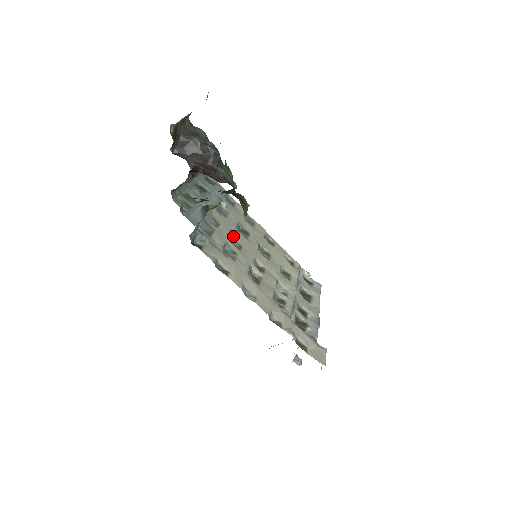
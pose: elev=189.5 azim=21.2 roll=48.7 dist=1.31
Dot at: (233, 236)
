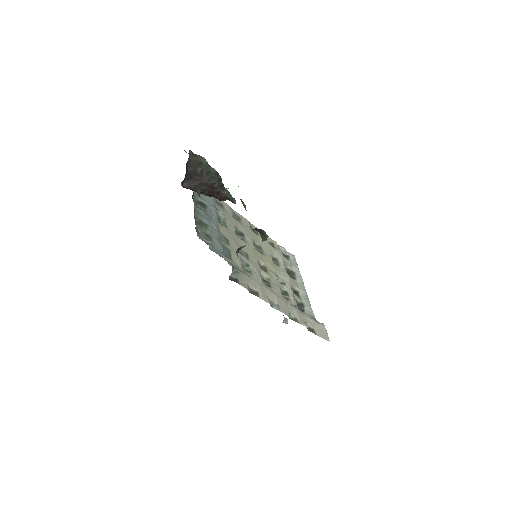
Dot at: (239, 246)
